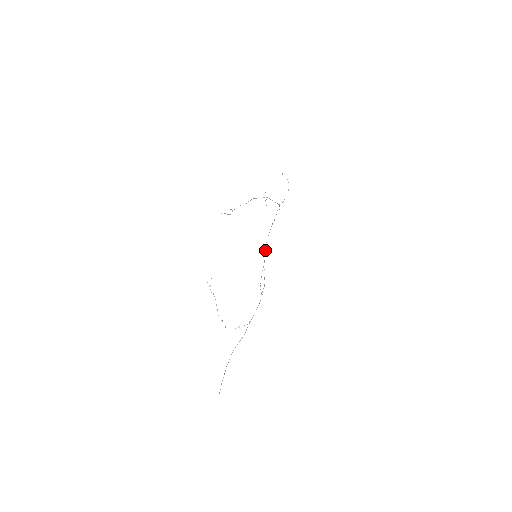
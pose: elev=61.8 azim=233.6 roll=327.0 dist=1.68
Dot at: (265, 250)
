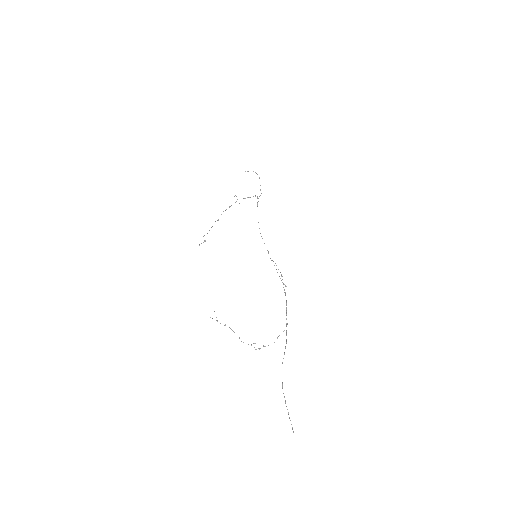
Dot at: occluded
